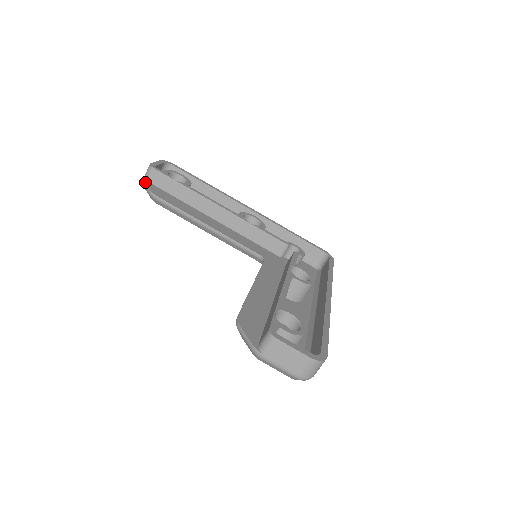
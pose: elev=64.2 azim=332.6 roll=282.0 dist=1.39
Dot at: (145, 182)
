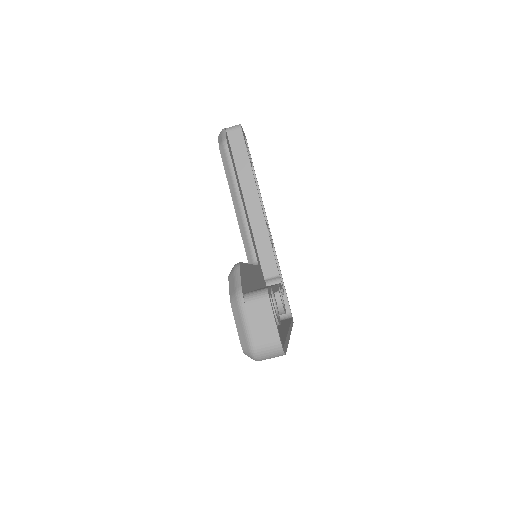
Dot at: (226, 130)
